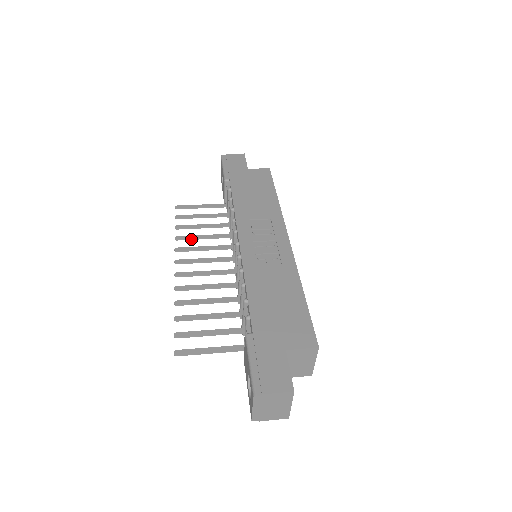
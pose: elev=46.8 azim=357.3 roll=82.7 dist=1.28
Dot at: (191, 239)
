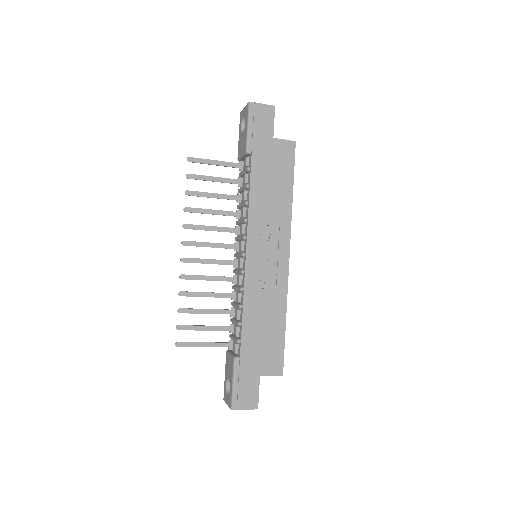
Dot at: occluded
